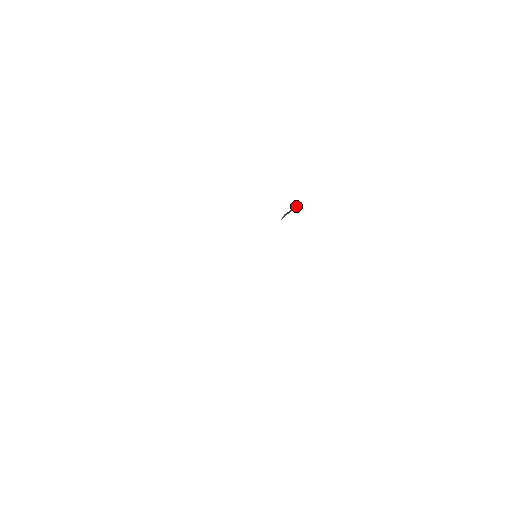
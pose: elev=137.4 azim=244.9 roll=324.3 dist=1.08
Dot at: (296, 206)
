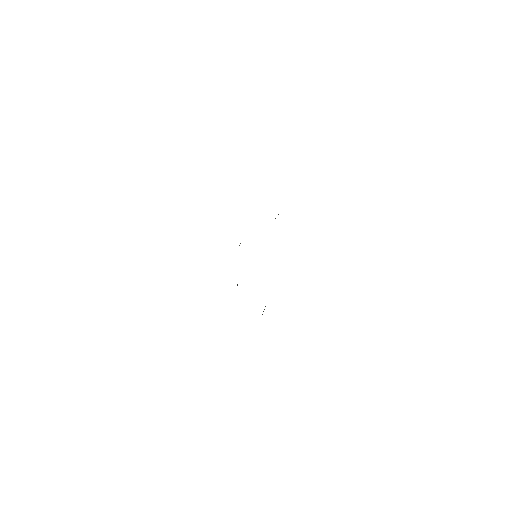
Dot at: occluded
